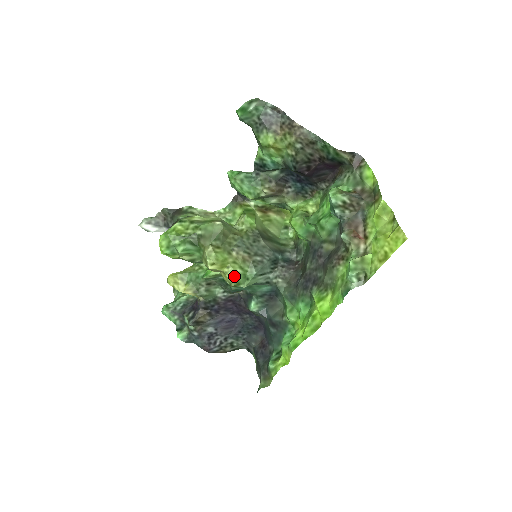
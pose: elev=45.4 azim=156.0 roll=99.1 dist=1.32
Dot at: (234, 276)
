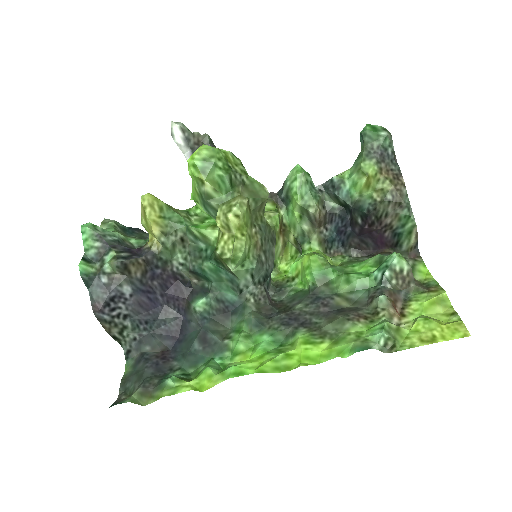
Dot at: (241, 248)
